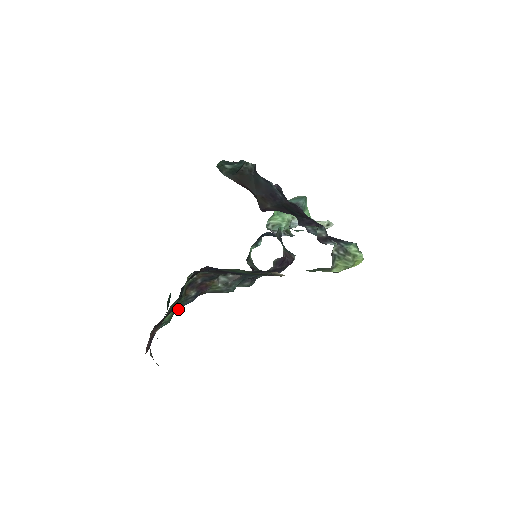
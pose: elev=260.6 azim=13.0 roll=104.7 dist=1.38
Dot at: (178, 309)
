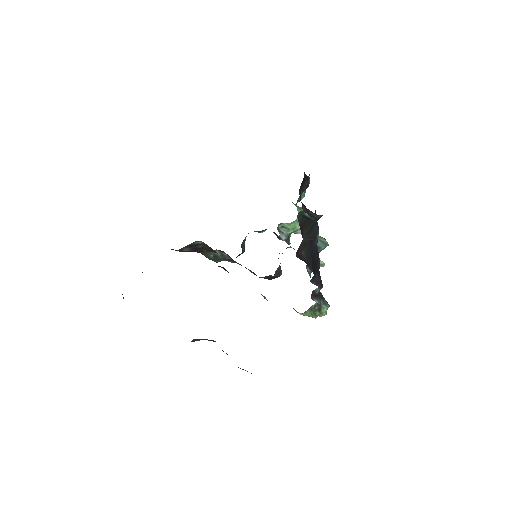
Dot at: occluded
